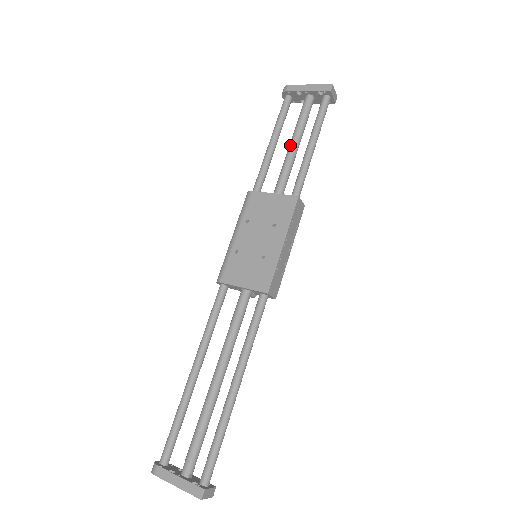
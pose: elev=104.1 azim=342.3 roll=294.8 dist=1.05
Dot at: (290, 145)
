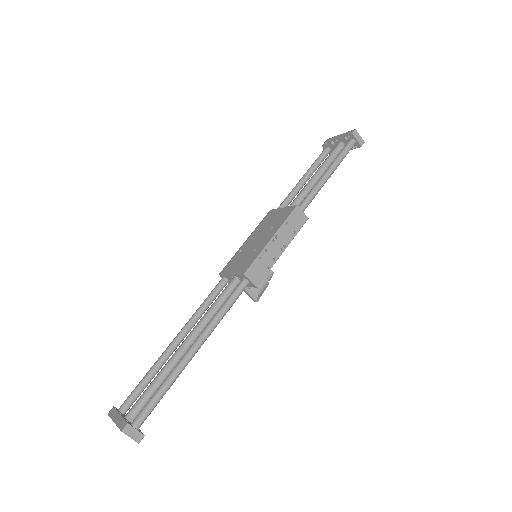
Dot at: (312, 176)
